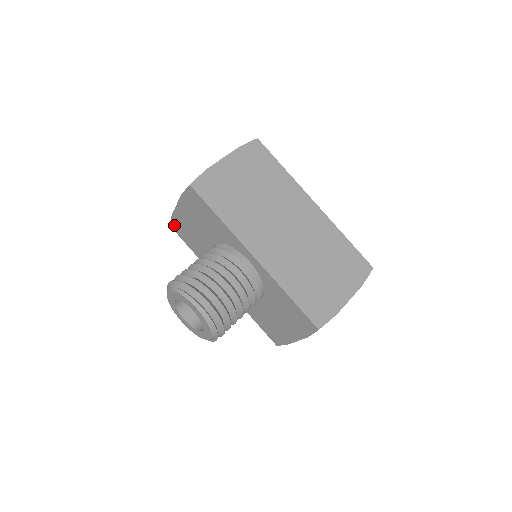
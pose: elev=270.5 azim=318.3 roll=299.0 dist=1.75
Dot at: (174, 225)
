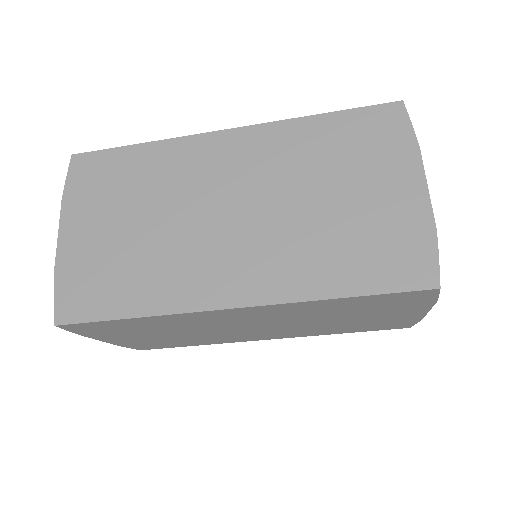
Dot at: occluded
